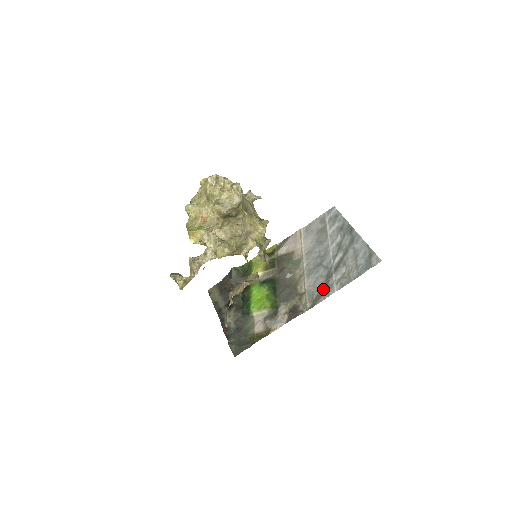
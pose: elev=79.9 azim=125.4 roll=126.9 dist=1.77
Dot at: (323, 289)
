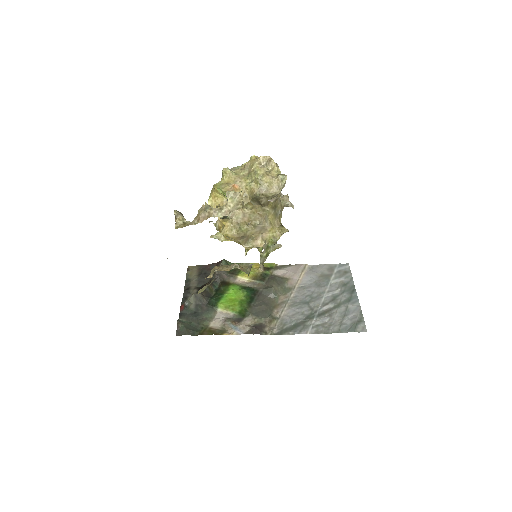
Dot at: (297, 325)
